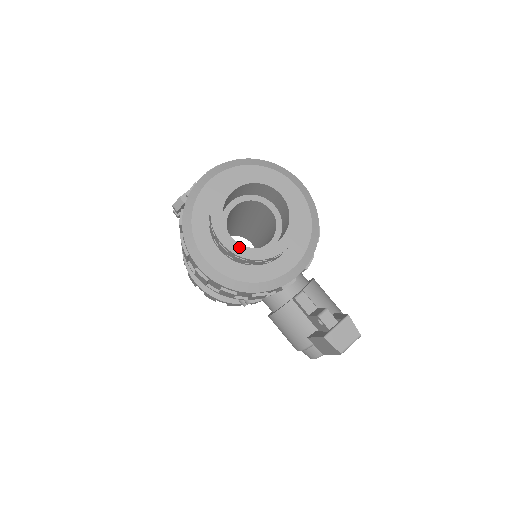
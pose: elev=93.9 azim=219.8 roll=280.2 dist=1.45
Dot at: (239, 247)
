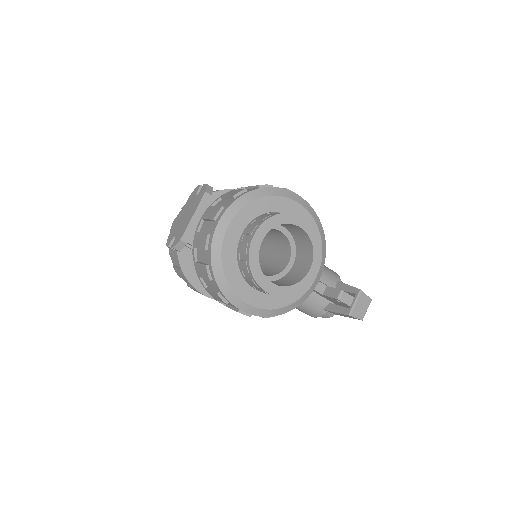
Dot at: (283, 290)
